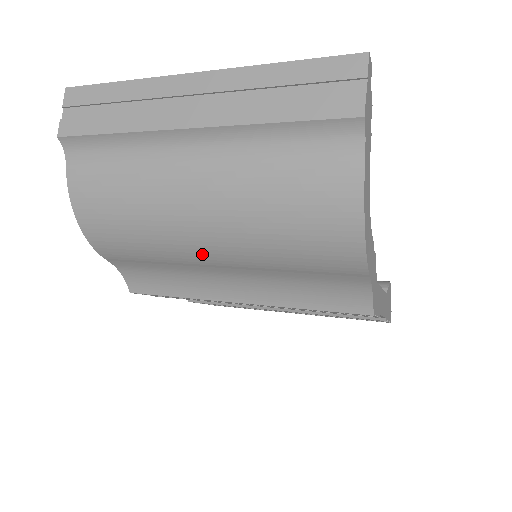
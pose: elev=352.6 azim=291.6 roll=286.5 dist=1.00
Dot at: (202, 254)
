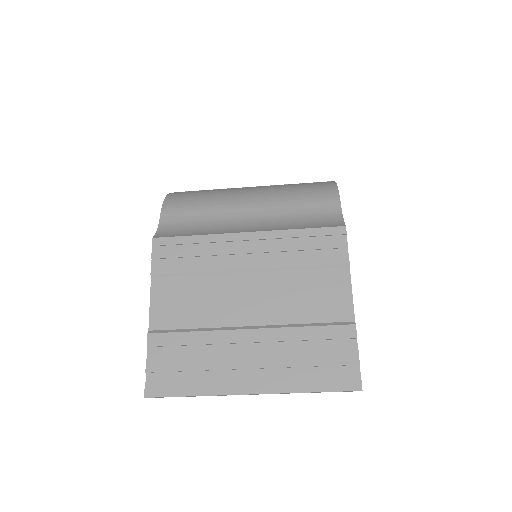
Dot at: (242, 200)
